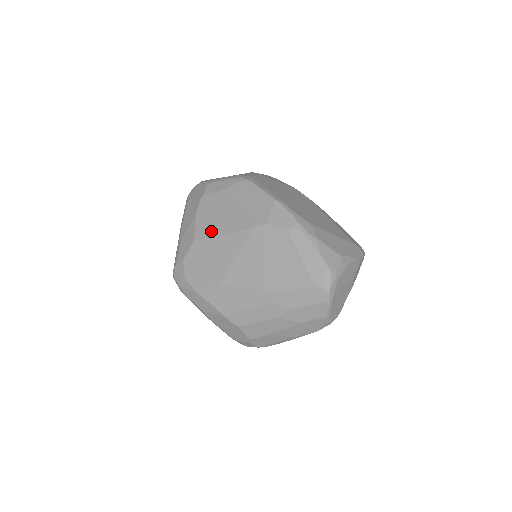
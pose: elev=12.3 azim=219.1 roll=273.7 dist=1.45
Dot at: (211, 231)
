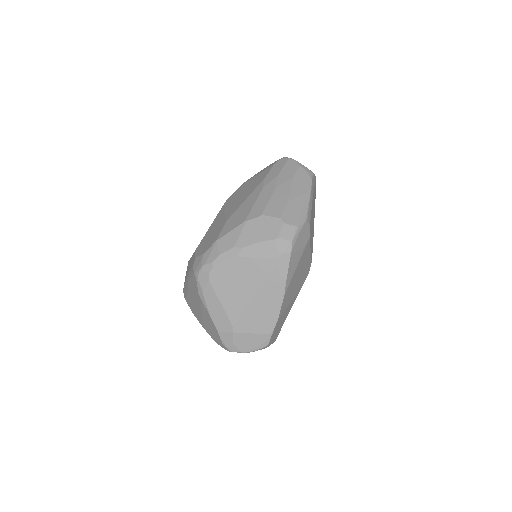
Dot at: occluded
